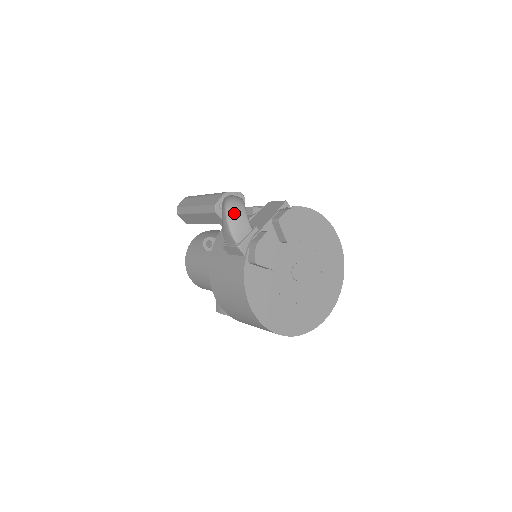
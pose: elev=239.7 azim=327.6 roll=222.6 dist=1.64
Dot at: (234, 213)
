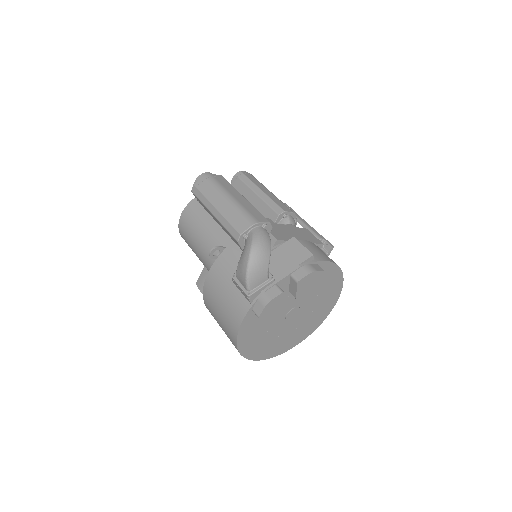
Dot at: (257, 262)
